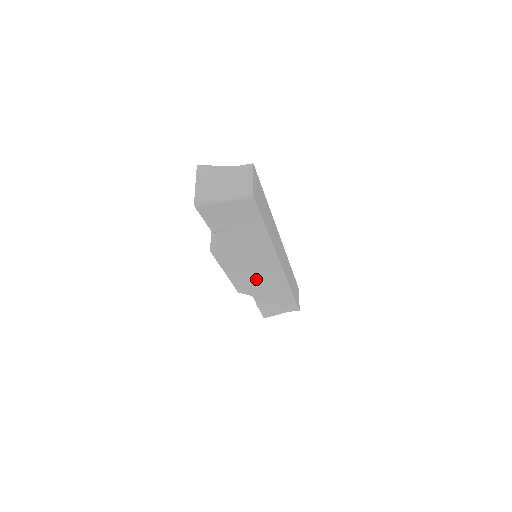
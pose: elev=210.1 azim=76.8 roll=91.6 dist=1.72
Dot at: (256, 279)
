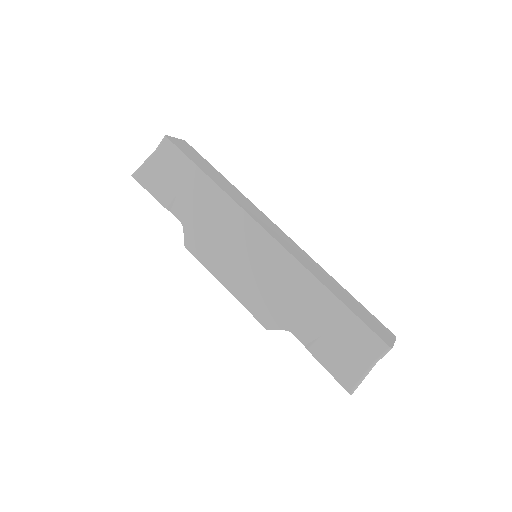
Dot at: (263, 281)
